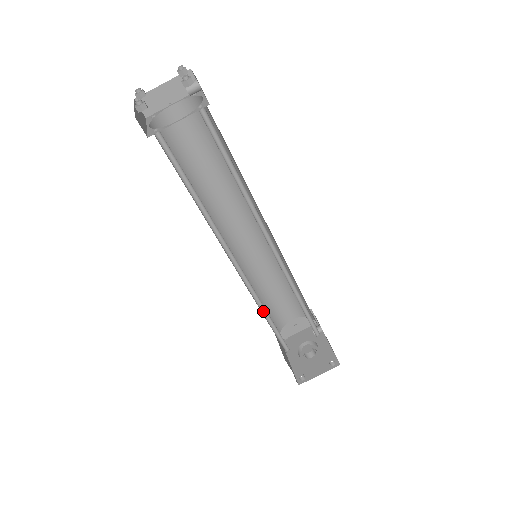
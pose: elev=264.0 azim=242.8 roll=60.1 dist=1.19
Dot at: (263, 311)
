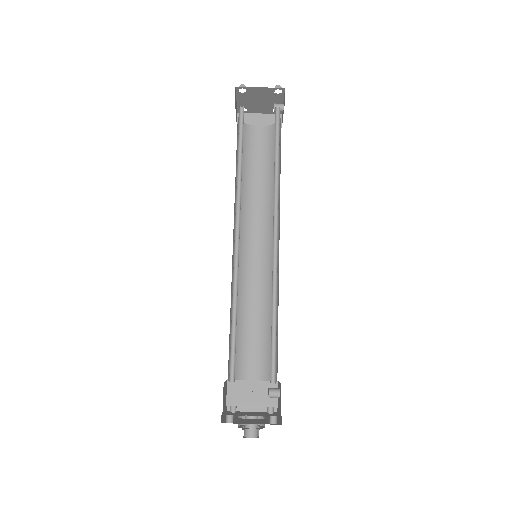
Dot at: (233, 307)
